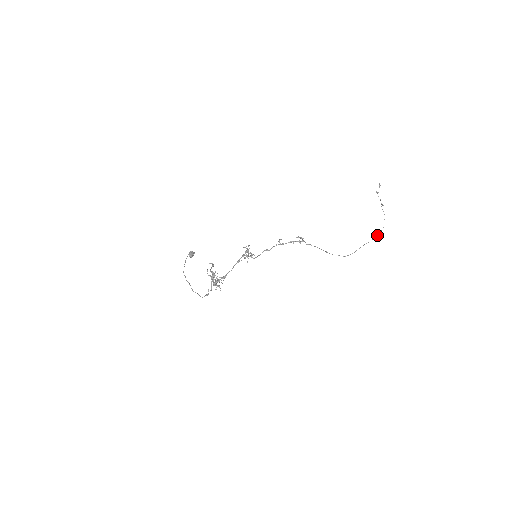
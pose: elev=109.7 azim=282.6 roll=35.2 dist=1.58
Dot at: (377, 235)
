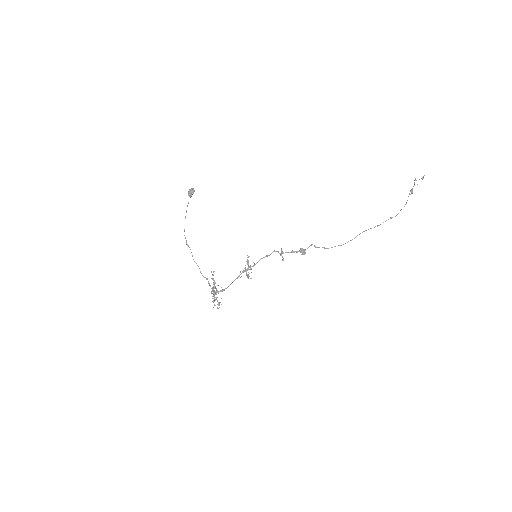
Dot at: occluded
